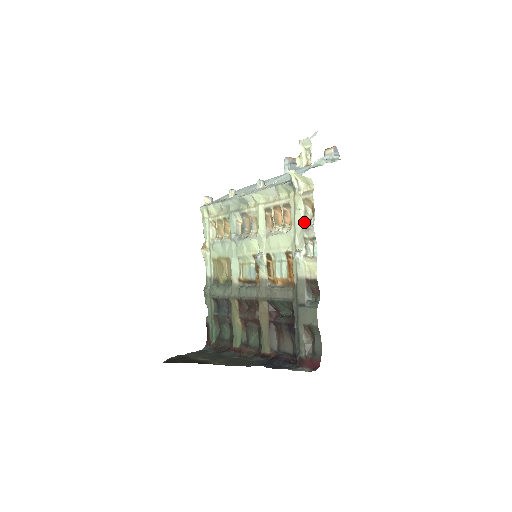
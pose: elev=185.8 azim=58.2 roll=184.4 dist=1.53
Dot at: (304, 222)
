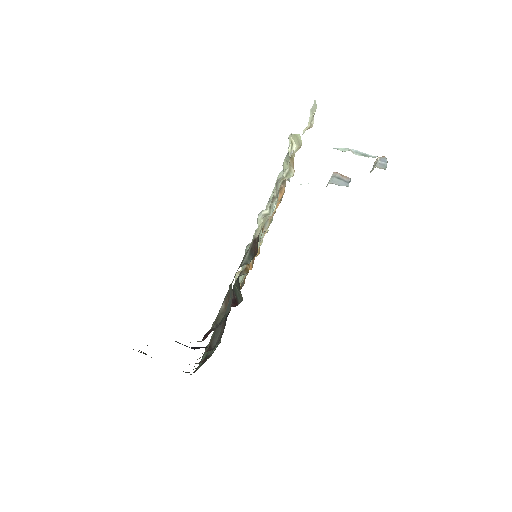
Dot at: occluded
